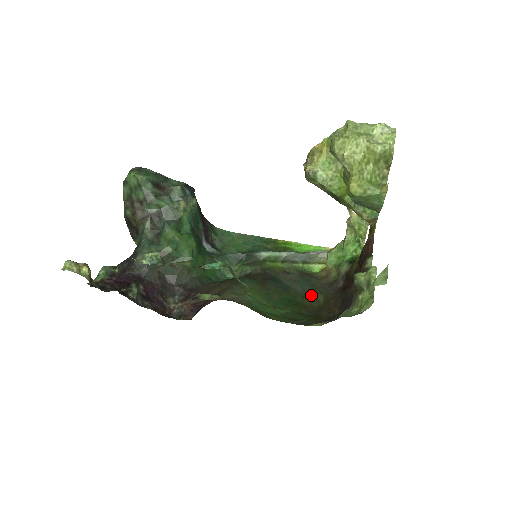
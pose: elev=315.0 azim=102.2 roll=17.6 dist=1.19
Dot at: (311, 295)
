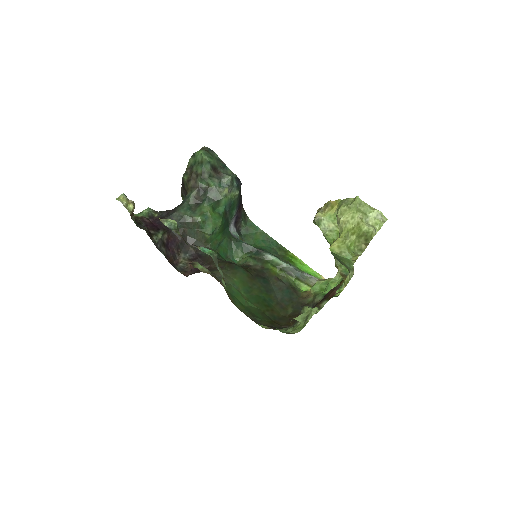
Dot at: (285, 305)
